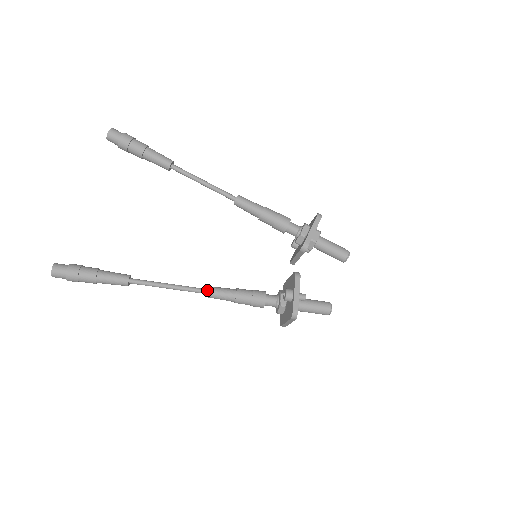
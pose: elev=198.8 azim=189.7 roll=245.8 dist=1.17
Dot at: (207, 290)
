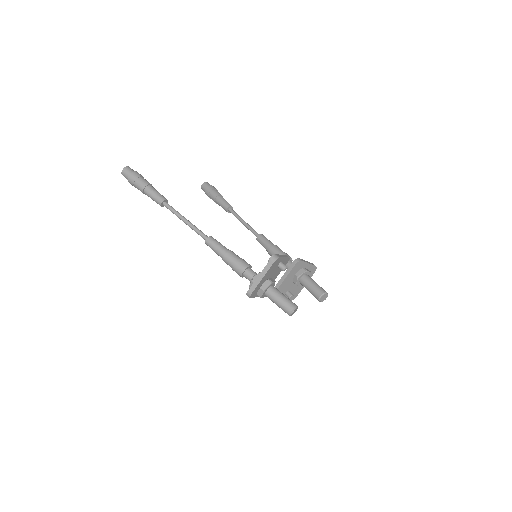
Dot at: occluded
